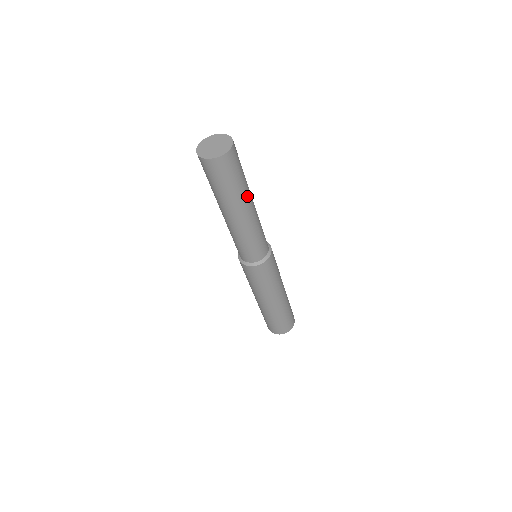
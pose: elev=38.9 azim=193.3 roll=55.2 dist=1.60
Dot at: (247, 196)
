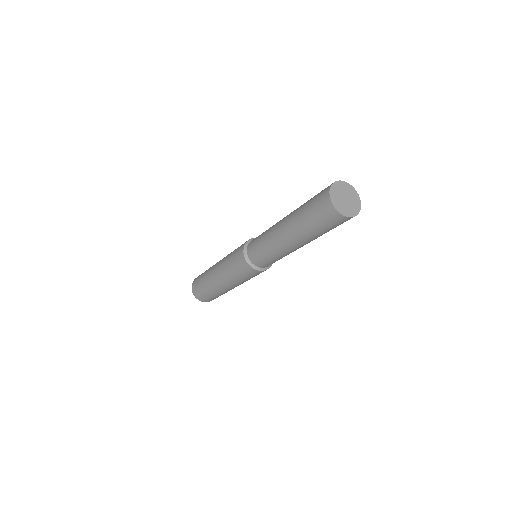
Dot at: occluded
